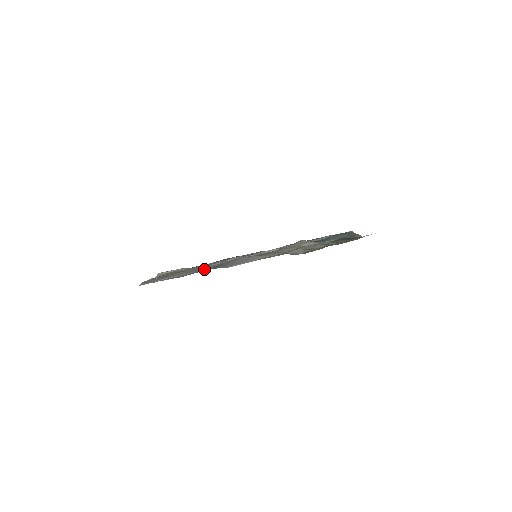
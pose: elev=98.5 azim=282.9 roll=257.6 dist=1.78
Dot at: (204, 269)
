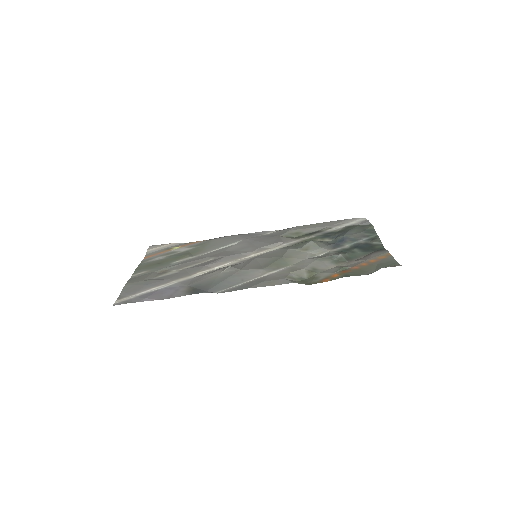
Dot at: (192, 283)
